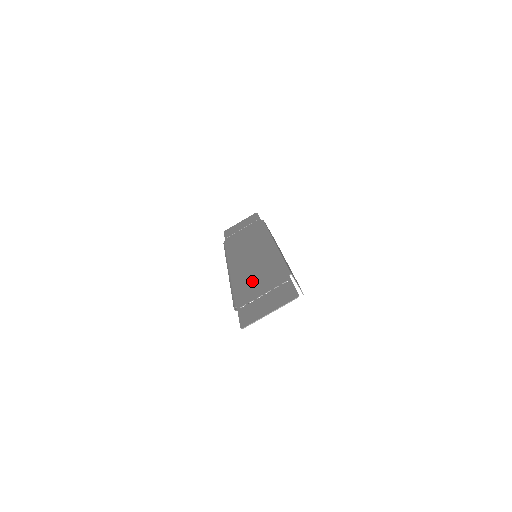
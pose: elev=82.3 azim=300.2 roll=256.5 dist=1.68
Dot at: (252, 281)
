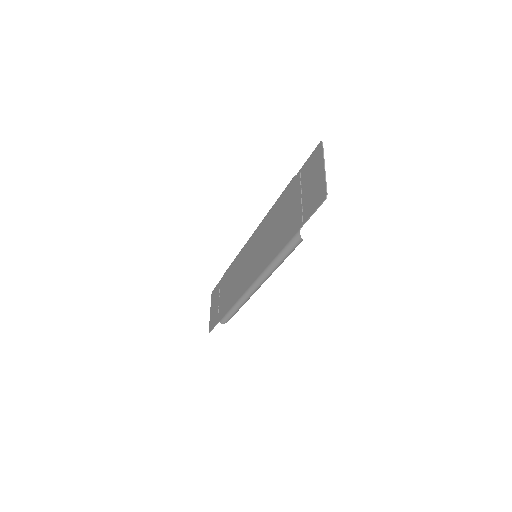
Dot at: (280, 229)
